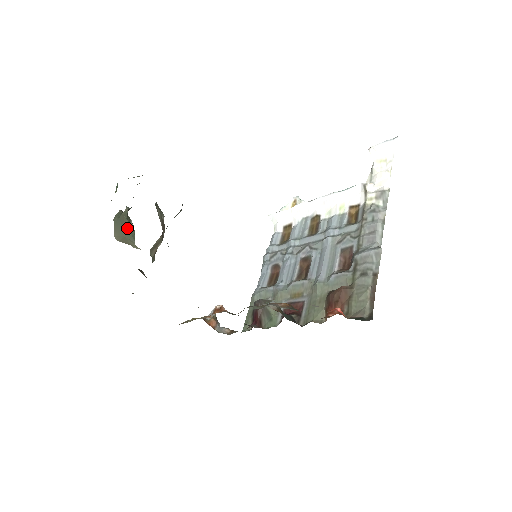
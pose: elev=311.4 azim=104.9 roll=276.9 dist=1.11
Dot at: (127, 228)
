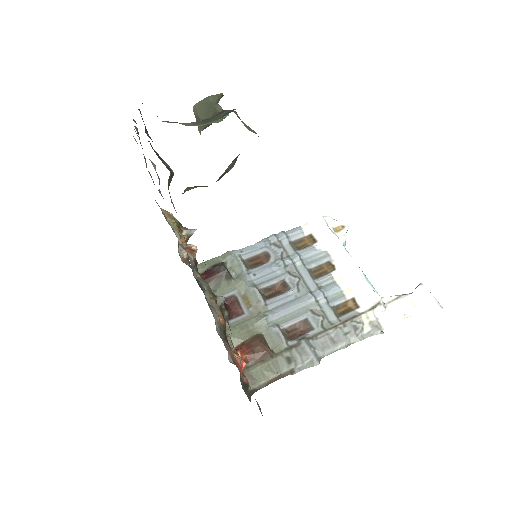
Dot at: occluded
